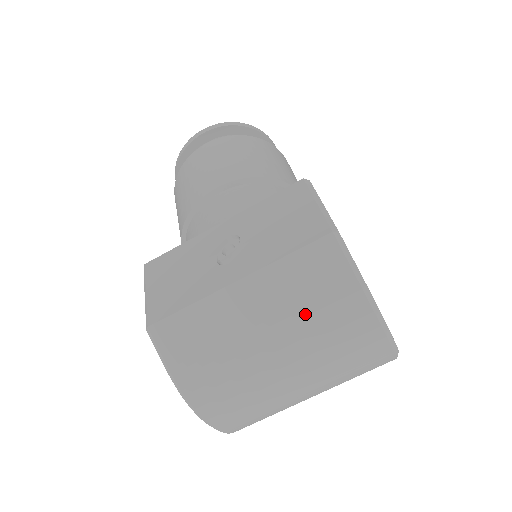
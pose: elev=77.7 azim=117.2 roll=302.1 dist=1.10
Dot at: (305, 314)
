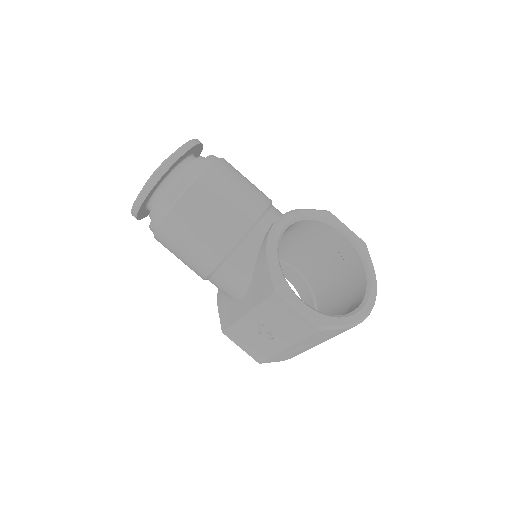
Dot at: (327, 339)
